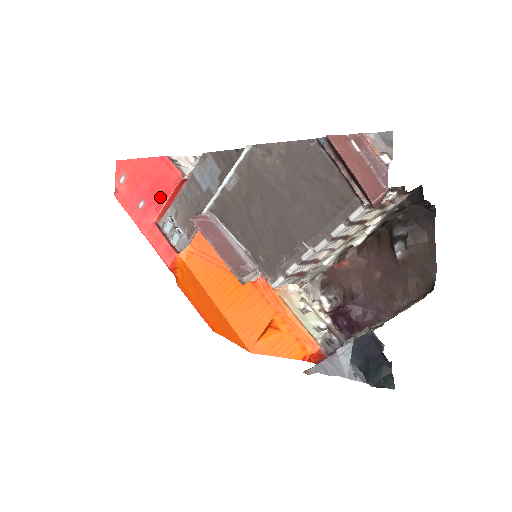
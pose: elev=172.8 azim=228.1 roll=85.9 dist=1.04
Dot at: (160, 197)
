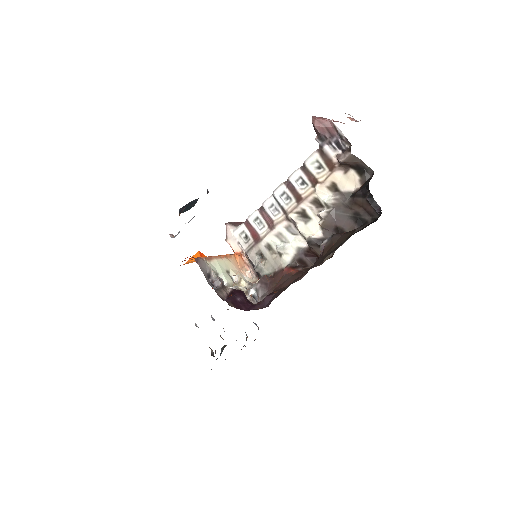
Dot at: occluded
